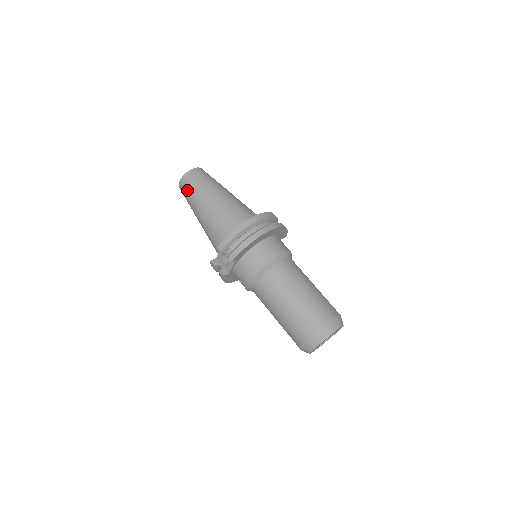
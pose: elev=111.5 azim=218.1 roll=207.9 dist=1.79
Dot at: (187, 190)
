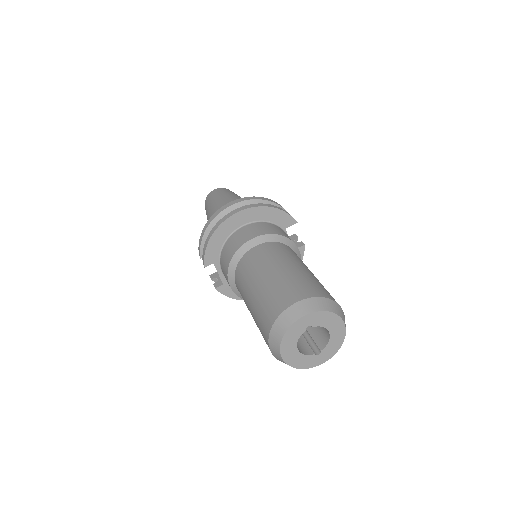
Dot at: occluded
